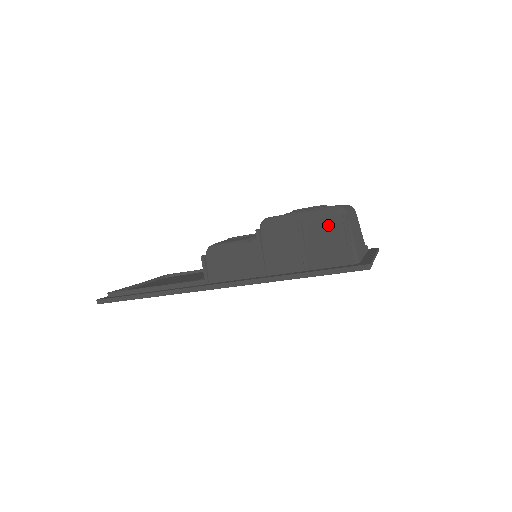
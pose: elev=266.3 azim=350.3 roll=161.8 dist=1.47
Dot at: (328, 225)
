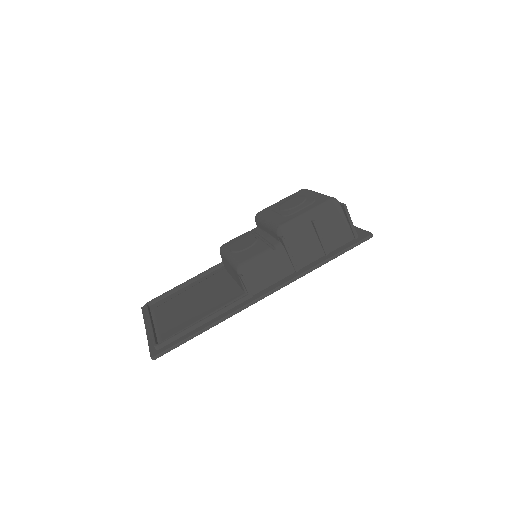
Dot at: (333, 215)
